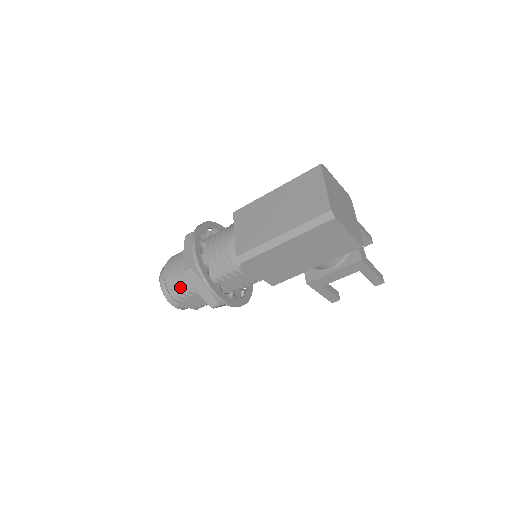
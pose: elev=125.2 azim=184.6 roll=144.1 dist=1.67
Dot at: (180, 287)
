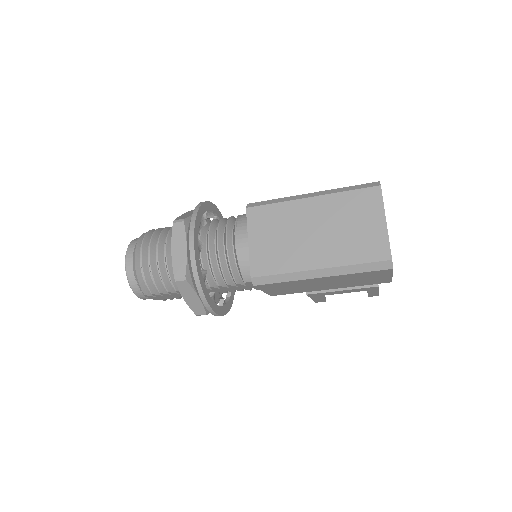
Dot at: (158, 285)
